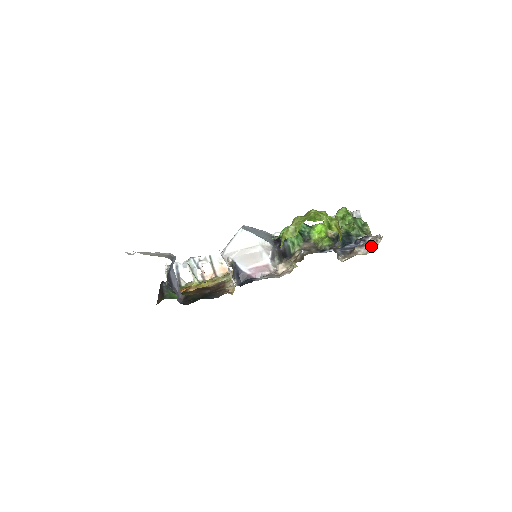
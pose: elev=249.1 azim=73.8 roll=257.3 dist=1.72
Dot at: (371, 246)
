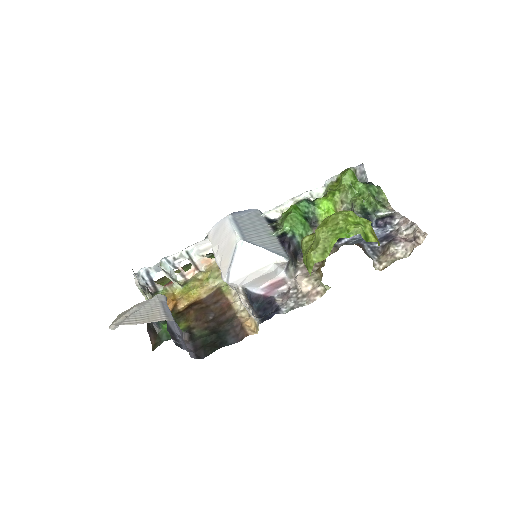
Dot at: (411, 245)
